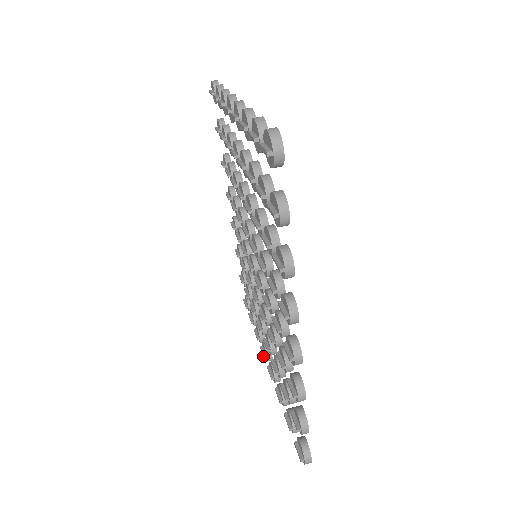
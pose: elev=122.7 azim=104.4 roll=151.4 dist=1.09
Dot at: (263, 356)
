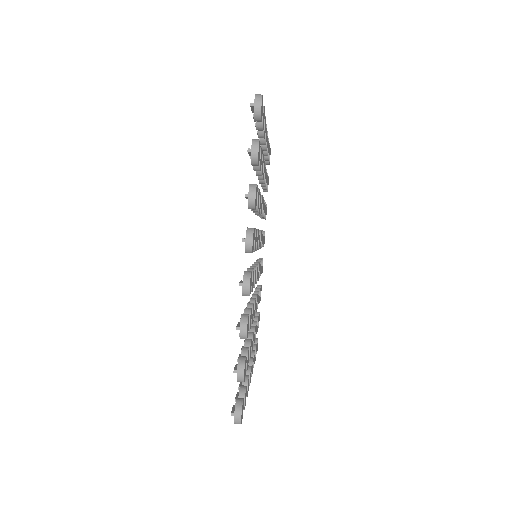
Dot at: occluded
